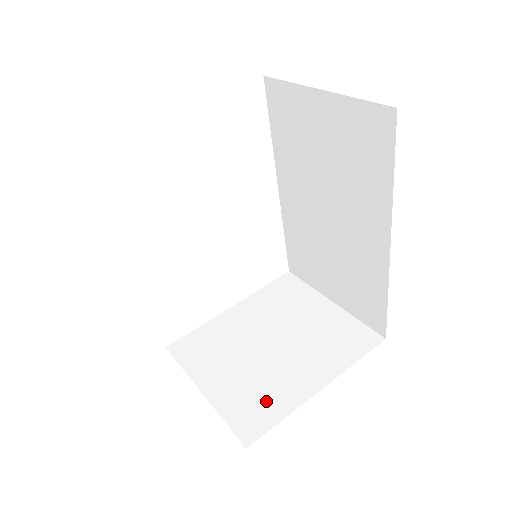
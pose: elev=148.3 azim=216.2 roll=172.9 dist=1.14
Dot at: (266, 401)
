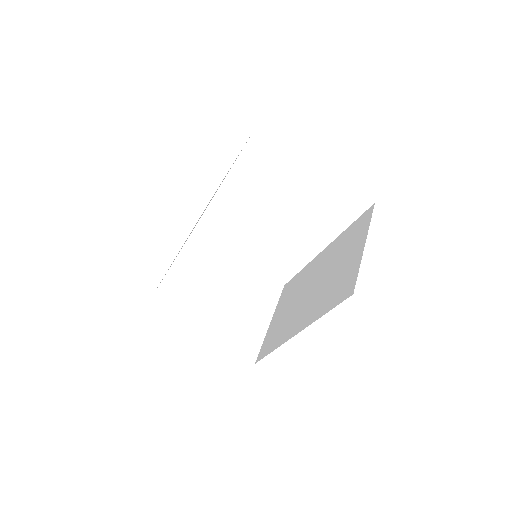
Dot at: (182, 304)
